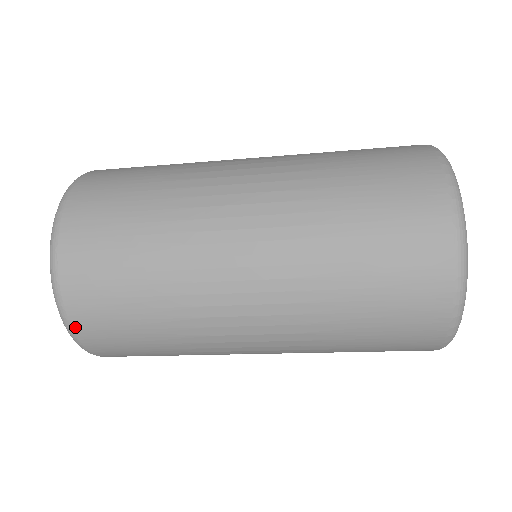
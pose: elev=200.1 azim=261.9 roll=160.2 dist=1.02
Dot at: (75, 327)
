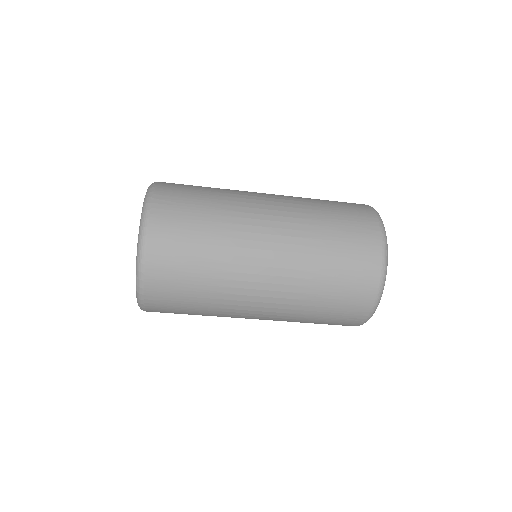
Dot at: (149, 244)
